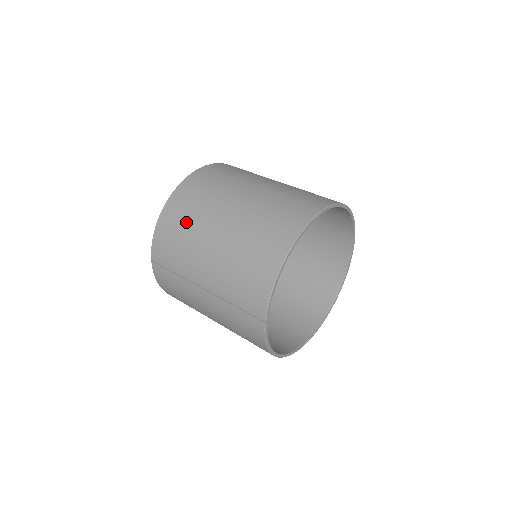
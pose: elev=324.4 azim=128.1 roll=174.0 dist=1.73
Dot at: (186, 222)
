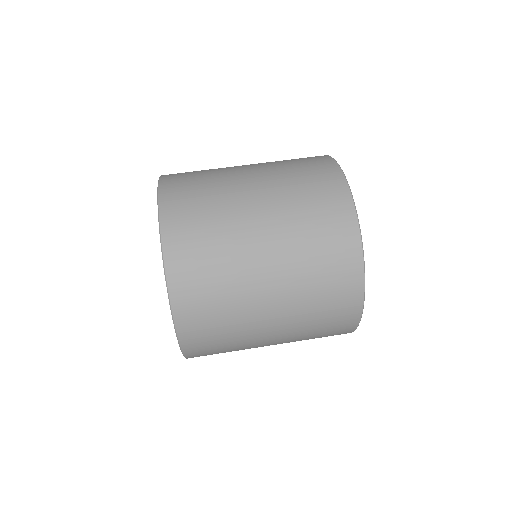
Dot at: (225, 347)
